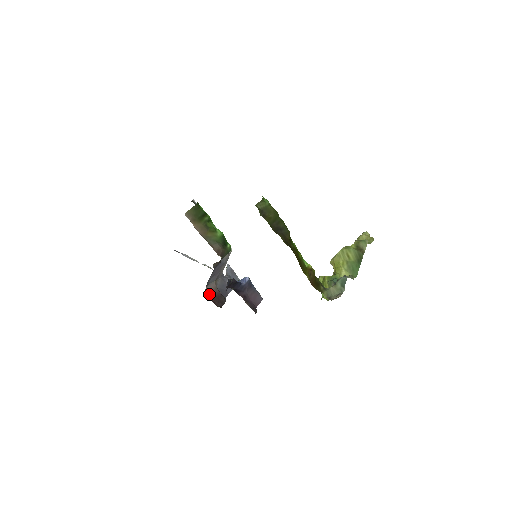
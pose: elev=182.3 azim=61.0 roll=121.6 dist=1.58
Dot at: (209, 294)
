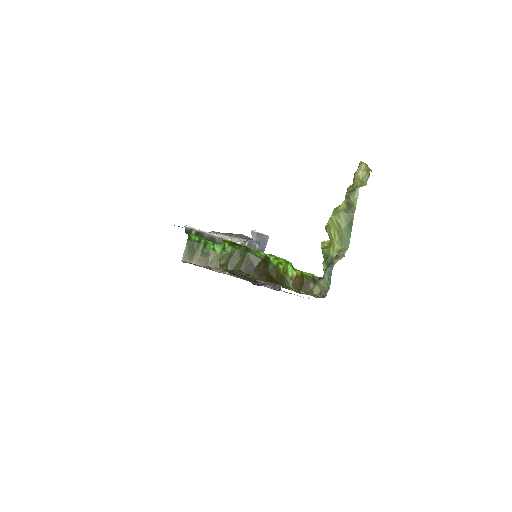
Dot at: occluded
